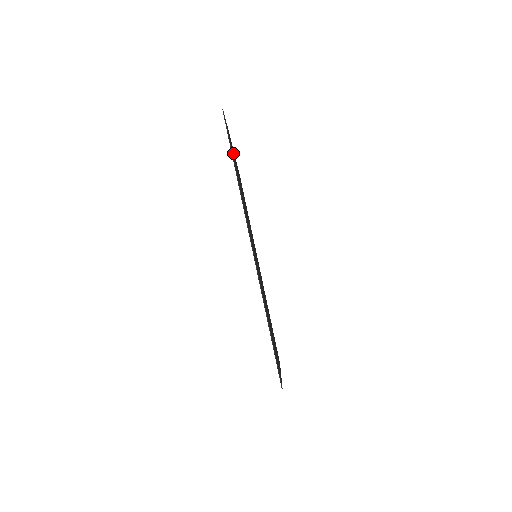
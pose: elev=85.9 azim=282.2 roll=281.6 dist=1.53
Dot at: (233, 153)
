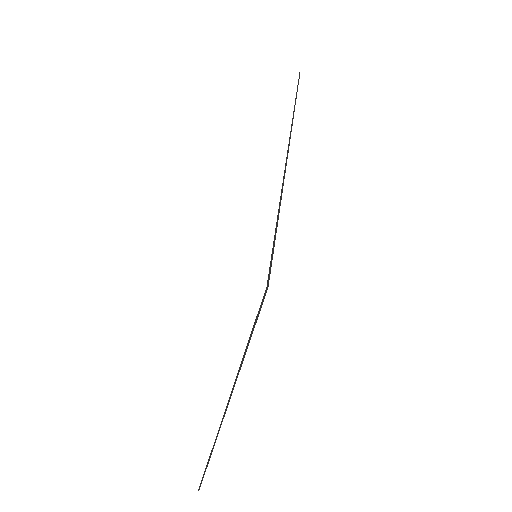
Dot at: occluded
